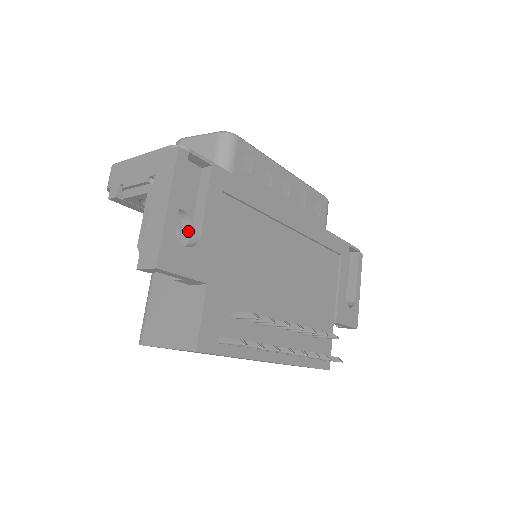
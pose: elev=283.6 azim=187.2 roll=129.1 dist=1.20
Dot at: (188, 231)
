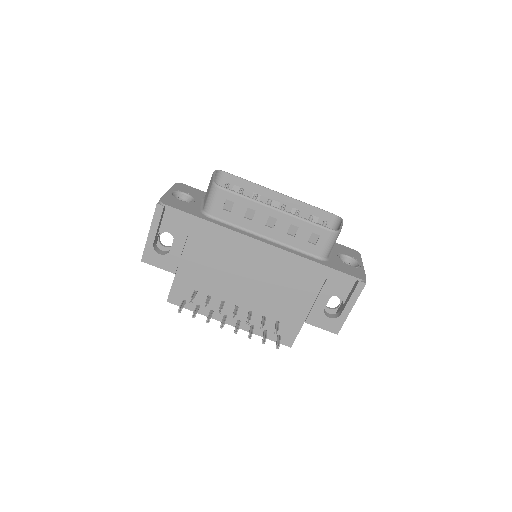
Dot at: occluded
